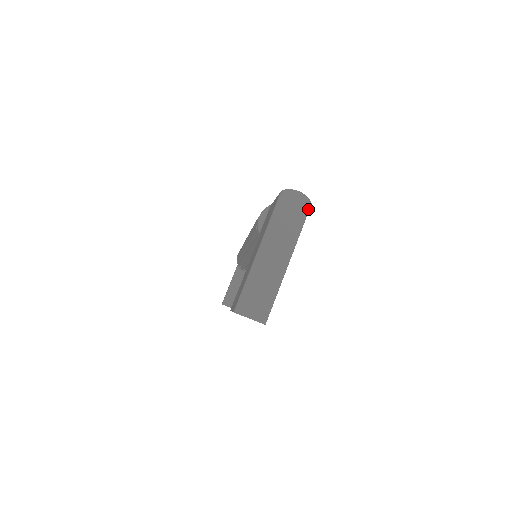
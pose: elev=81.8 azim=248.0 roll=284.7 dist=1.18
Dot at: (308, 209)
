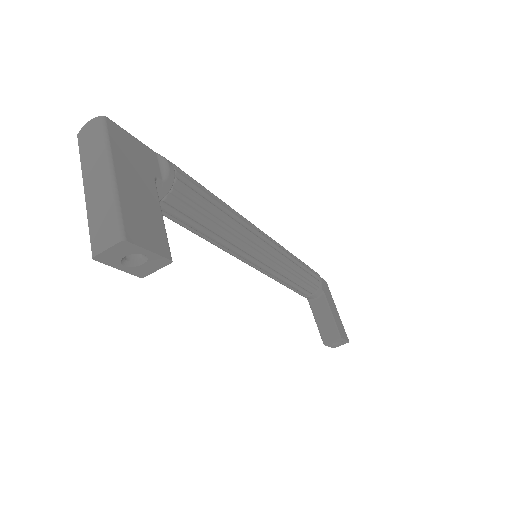
Dot at: (103, 122)
